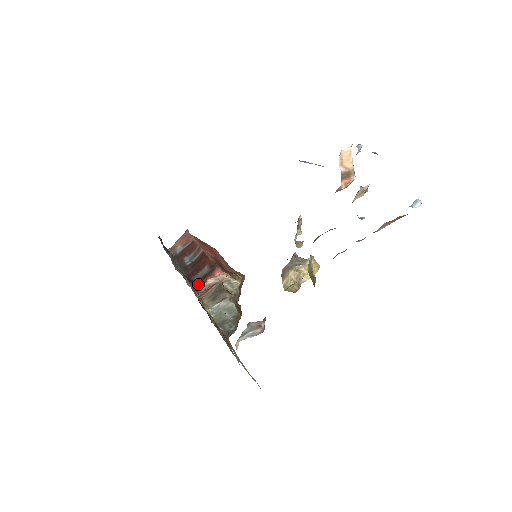
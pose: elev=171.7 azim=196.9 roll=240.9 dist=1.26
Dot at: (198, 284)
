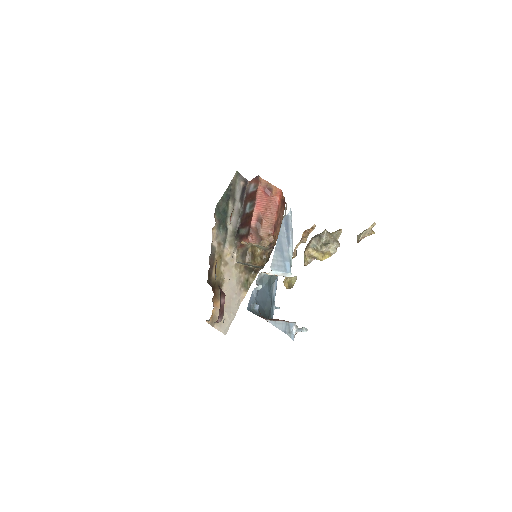
Dot at: (238, 240)
